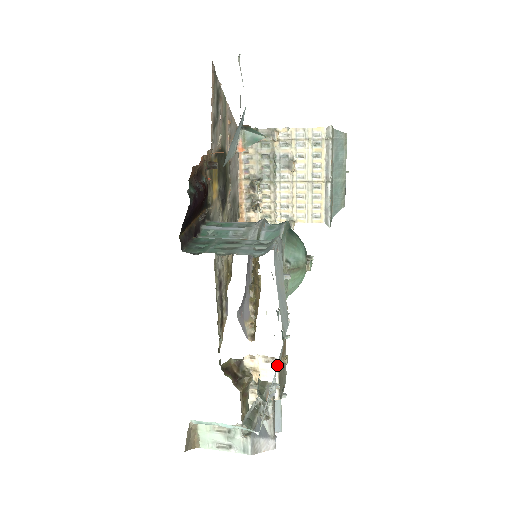
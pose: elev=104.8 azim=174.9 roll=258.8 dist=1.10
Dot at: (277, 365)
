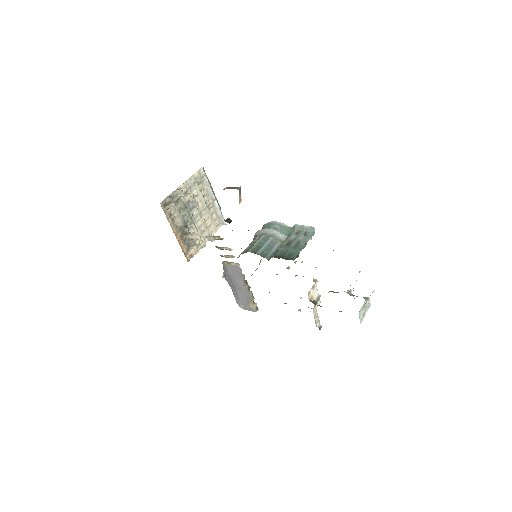
Dot at: occluded
